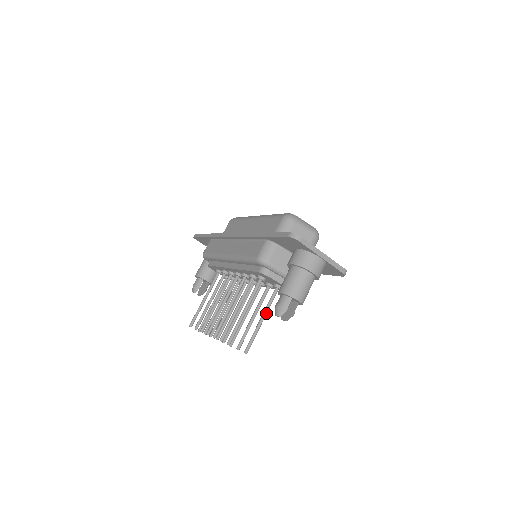
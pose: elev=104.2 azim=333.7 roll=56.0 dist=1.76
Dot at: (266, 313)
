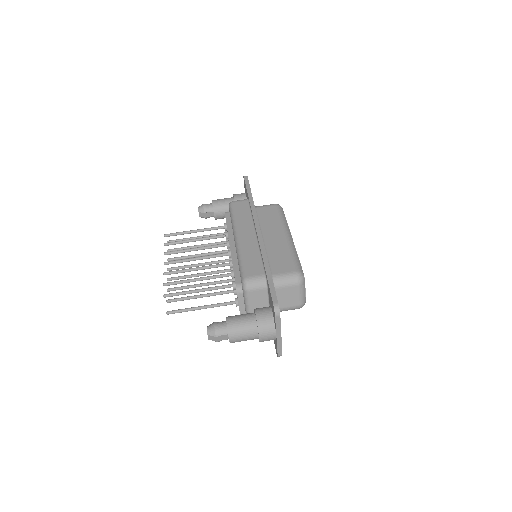
Dot at: occluded
